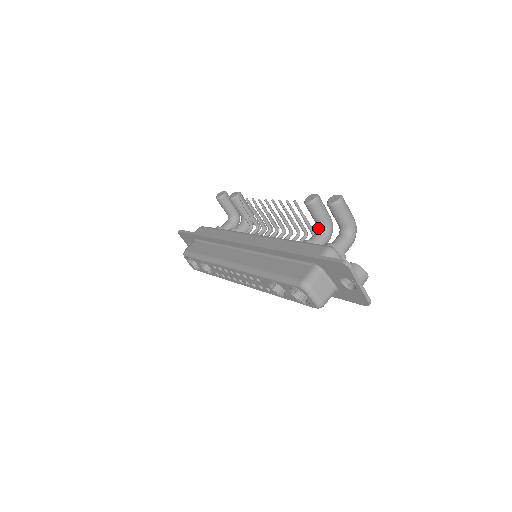
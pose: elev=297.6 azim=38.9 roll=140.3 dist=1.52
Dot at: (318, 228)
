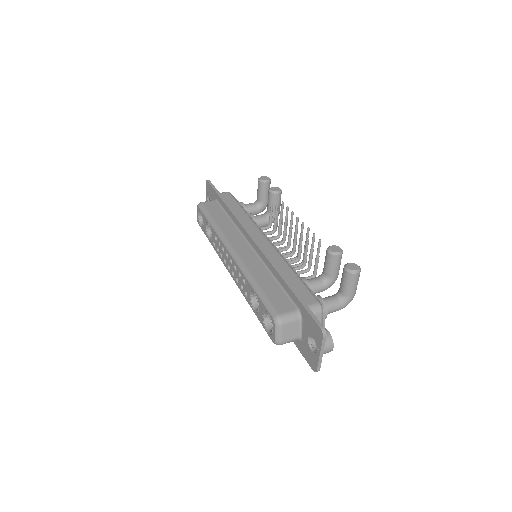
Dot at: (322, 275)
